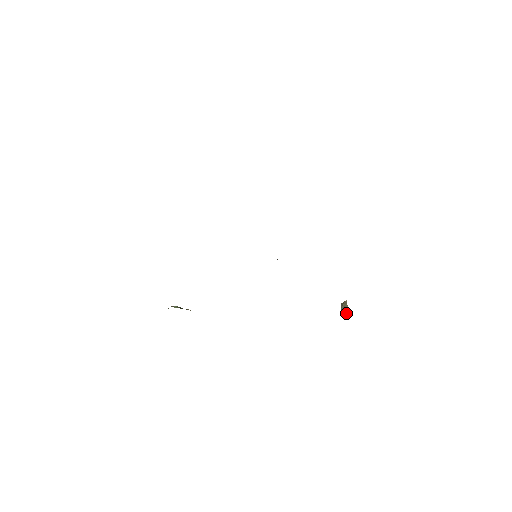
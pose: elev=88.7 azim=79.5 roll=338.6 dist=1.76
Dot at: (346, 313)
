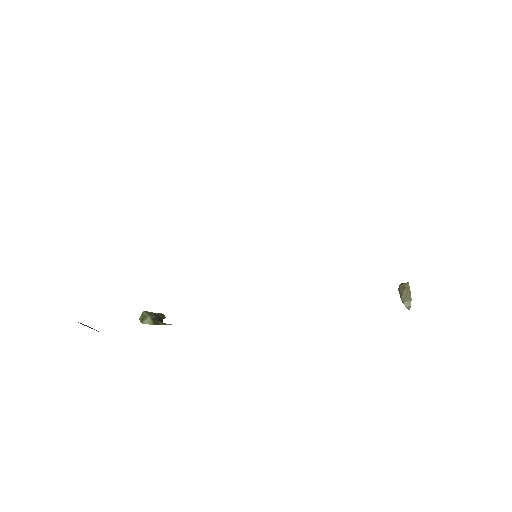
Dot at: (409, 308)
